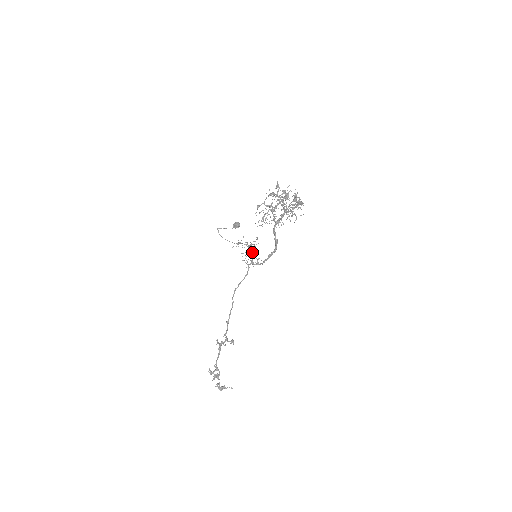
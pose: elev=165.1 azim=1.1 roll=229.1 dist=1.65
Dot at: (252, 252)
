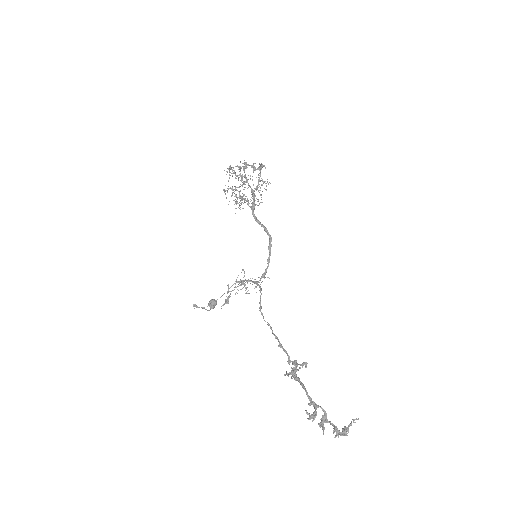
Dot at: occluded
